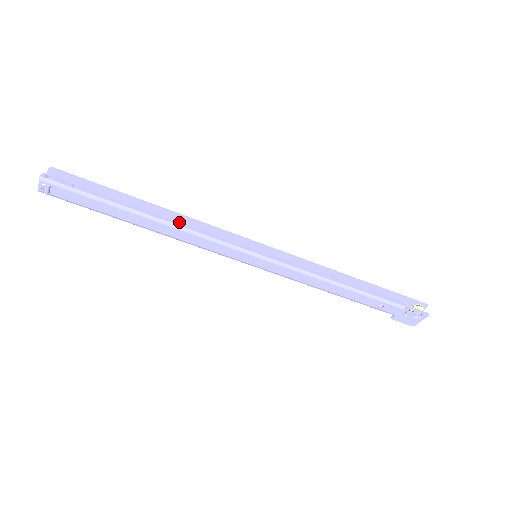
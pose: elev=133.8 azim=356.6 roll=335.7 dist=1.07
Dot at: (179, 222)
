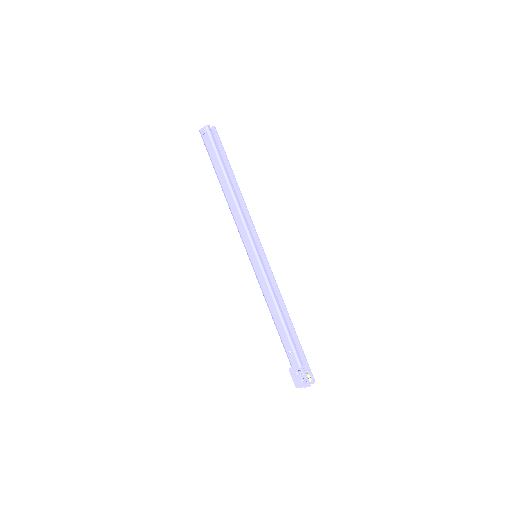
Dot at: (240, 202)
